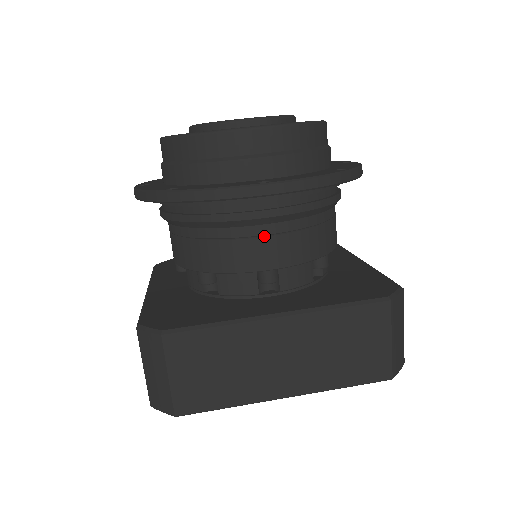
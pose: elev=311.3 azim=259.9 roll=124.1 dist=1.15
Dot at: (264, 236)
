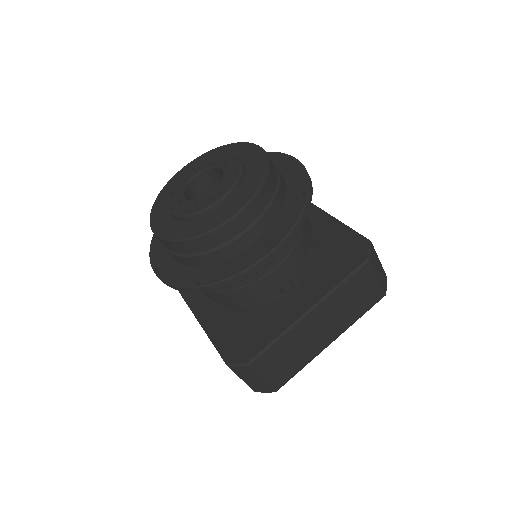
Dot at: (274, 269)
